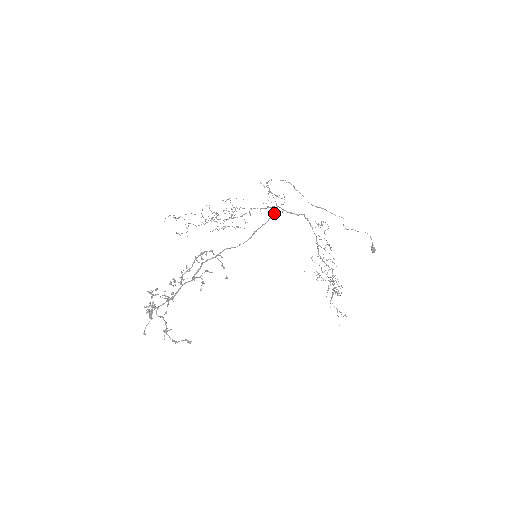
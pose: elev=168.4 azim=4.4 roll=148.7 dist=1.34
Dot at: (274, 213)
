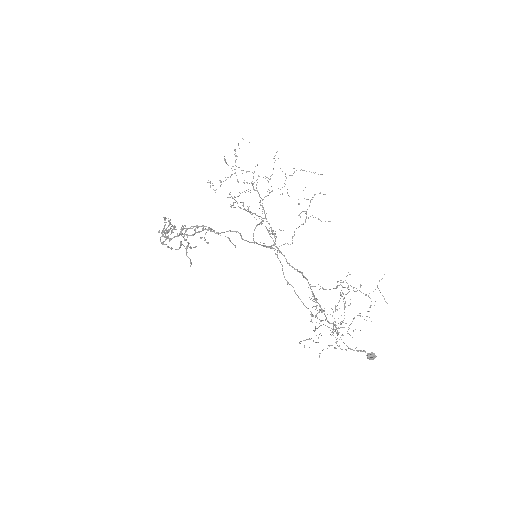
Dot at: (270, 246)
